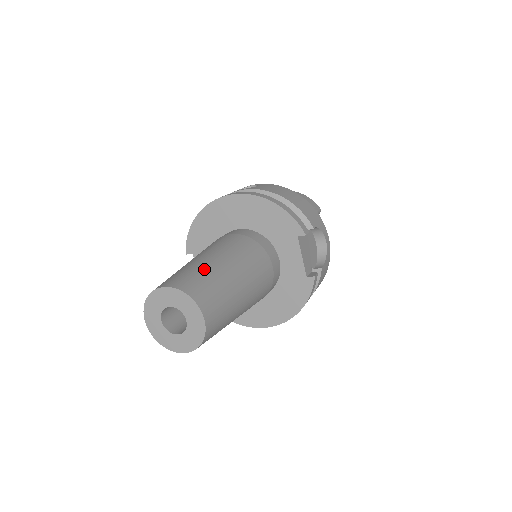
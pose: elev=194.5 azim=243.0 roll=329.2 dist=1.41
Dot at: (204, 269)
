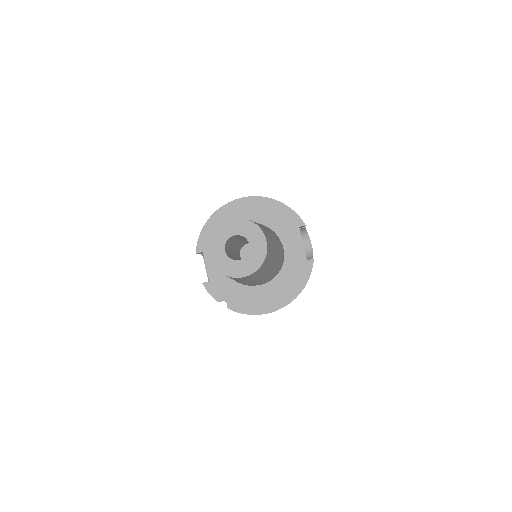
Dot at: occluded
